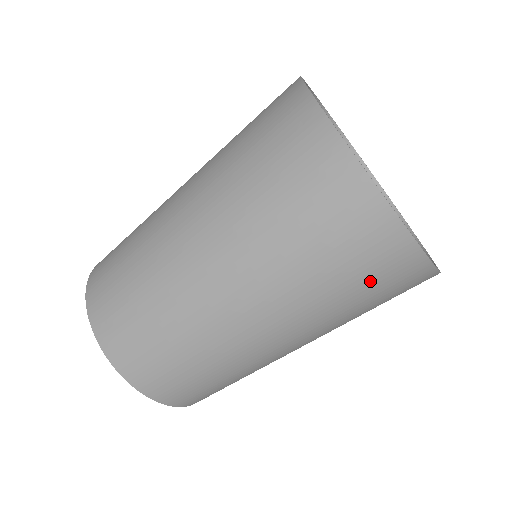
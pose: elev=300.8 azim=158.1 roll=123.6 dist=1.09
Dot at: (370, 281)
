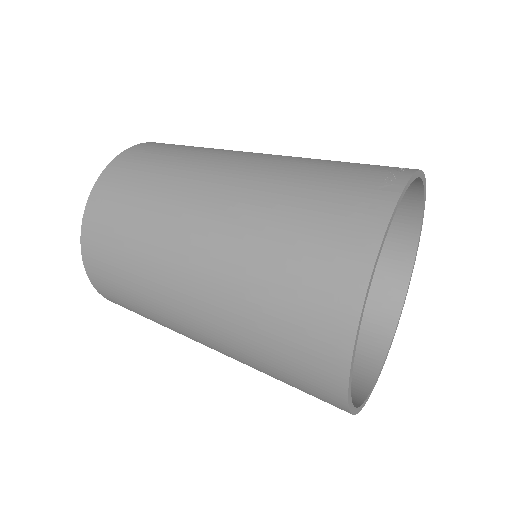
Dot at: occluded
